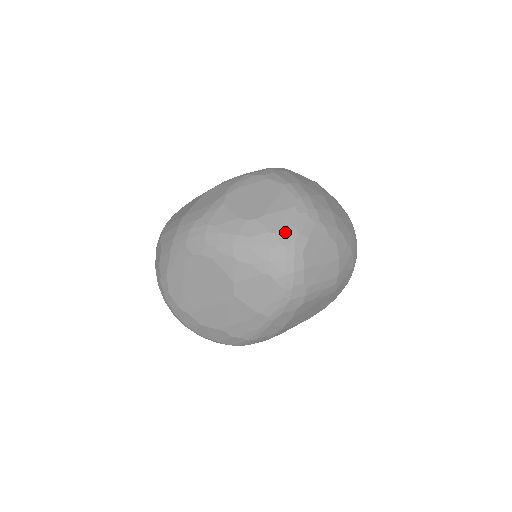
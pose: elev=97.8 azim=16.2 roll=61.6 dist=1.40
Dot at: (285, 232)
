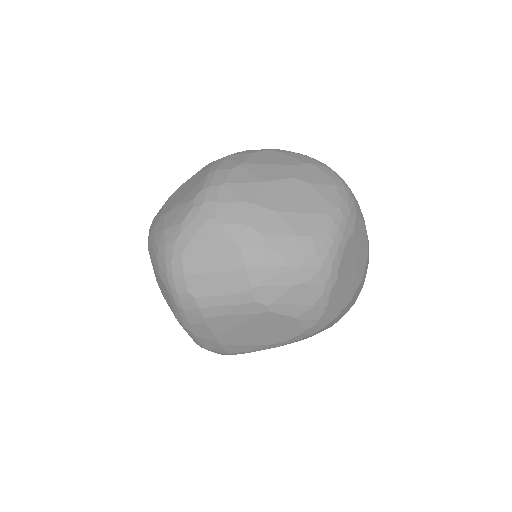
Dot at: (172, 230)
